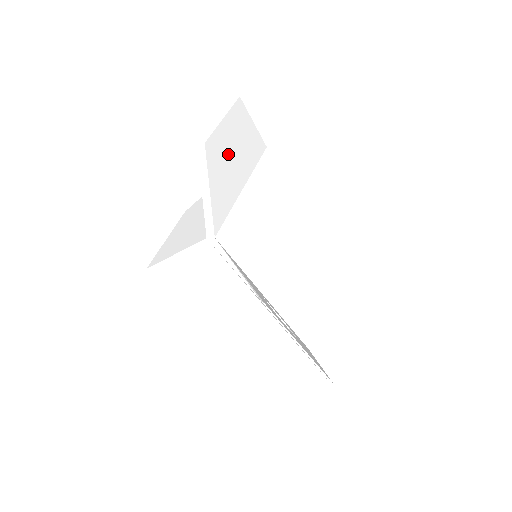
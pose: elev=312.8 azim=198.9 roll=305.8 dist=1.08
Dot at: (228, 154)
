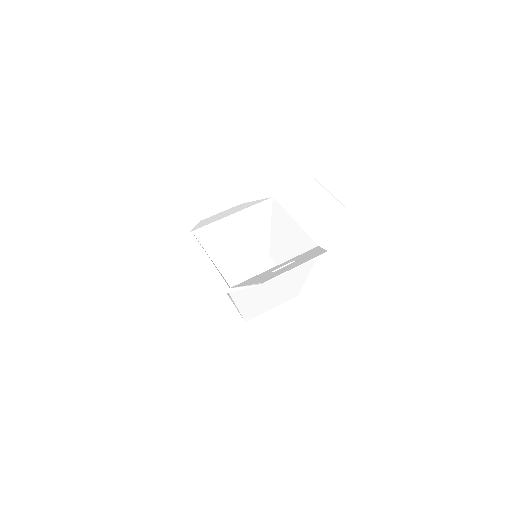
Dot at: (187, 265)
